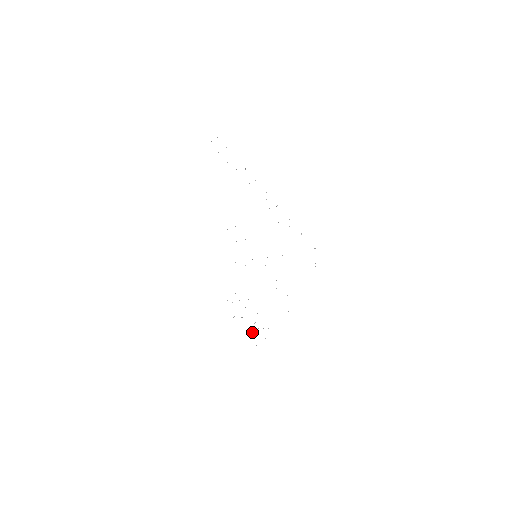
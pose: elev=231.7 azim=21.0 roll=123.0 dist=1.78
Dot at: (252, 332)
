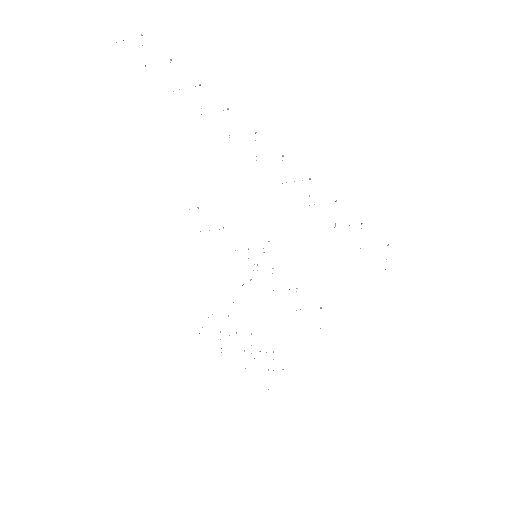
Dot at: occluded
